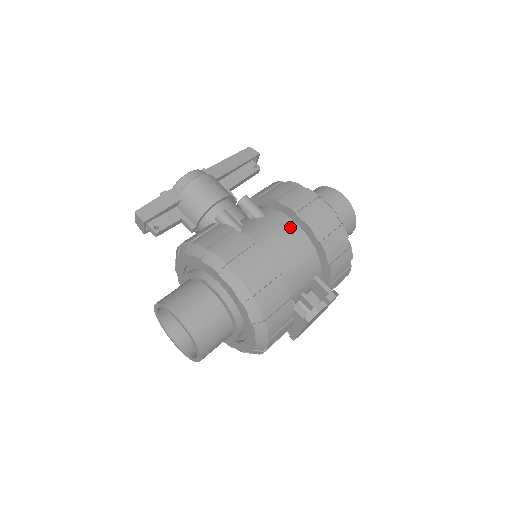
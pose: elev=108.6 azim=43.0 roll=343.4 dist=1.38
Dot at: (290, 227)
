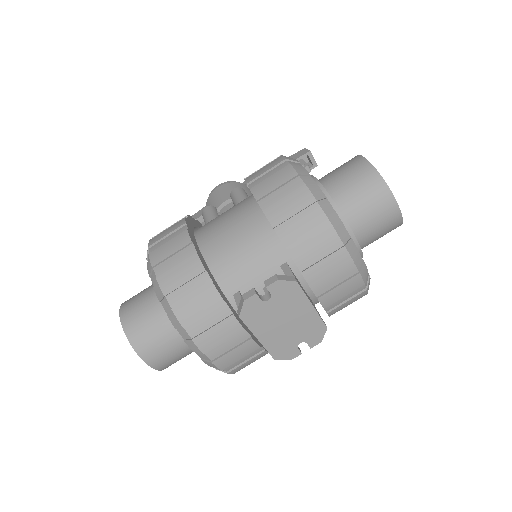
Dot at: (249, 204)
